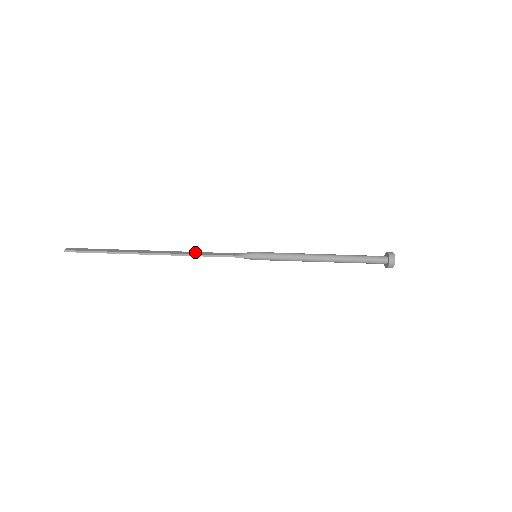
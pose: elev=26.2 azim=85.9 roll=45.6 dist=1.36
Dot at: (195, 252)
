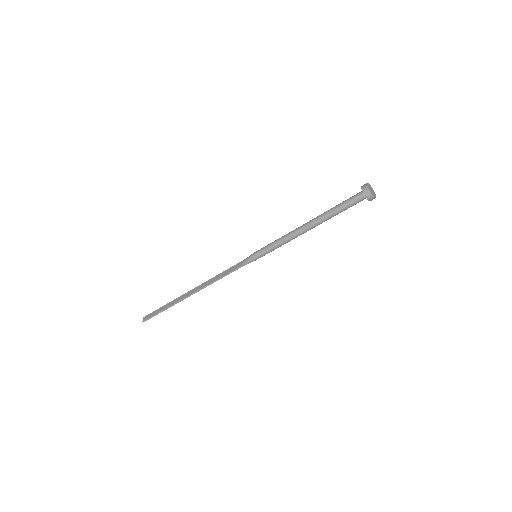
Dot at: (214, 277)
